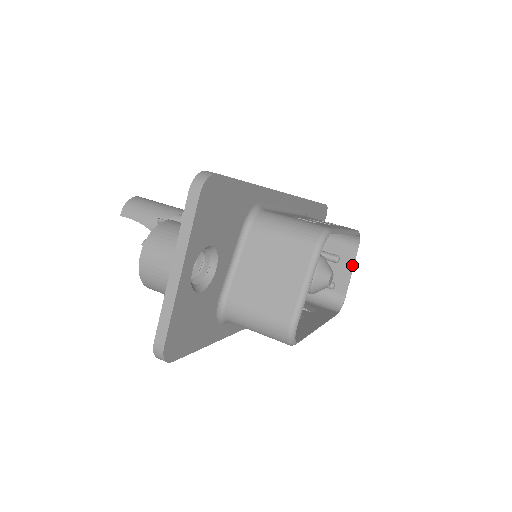
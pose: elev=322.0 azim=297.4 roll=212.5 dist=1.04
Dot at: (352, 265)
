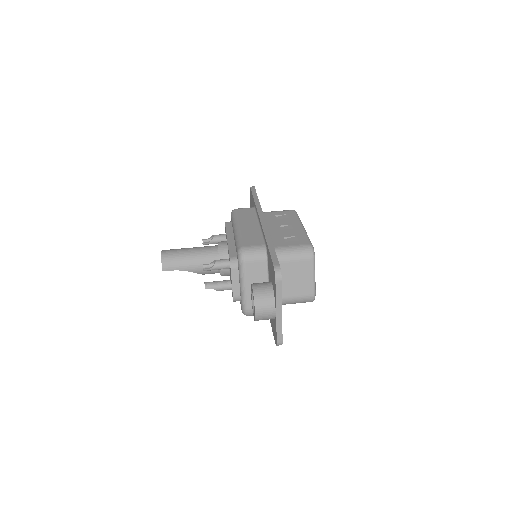
Dot at: occluded
